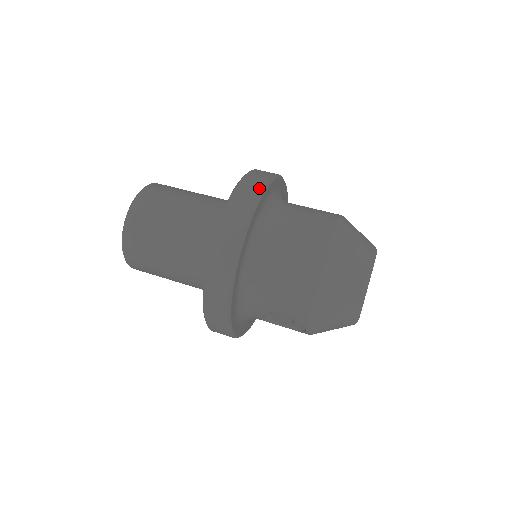
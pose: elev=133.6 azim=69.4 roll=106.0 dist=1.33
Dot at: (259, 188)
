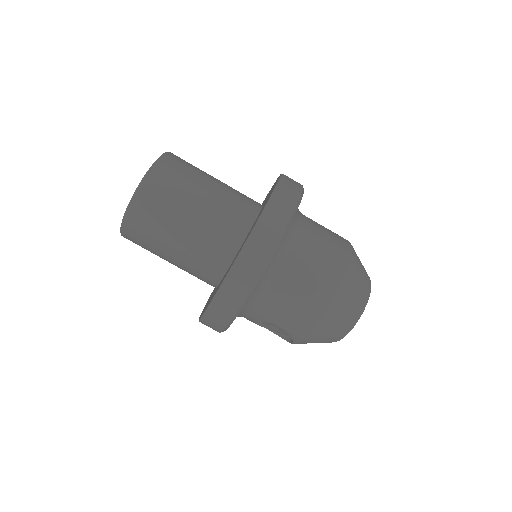
Dot at: (291, 210)
